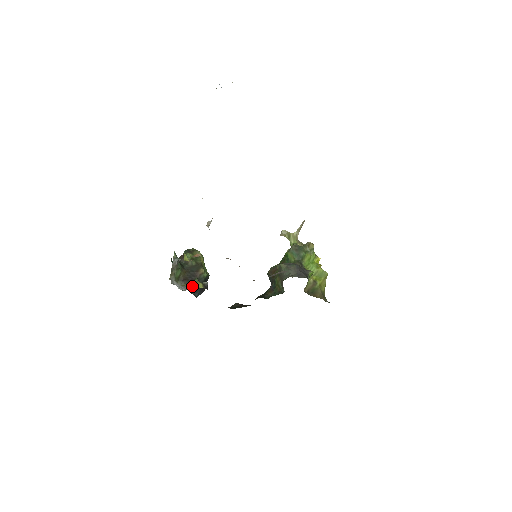
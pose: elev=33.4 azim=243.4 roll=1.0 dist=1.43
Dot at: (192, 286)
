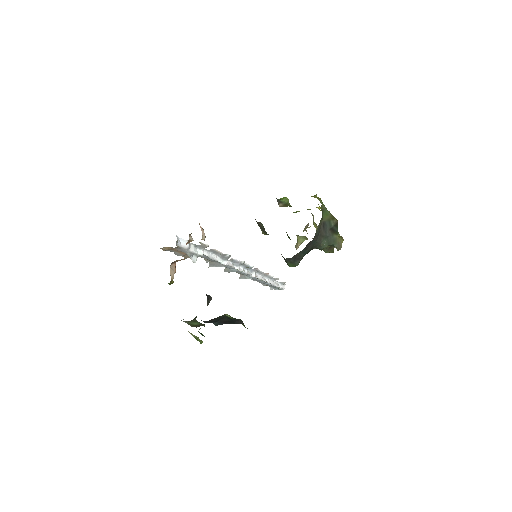
Dot at: occluded
